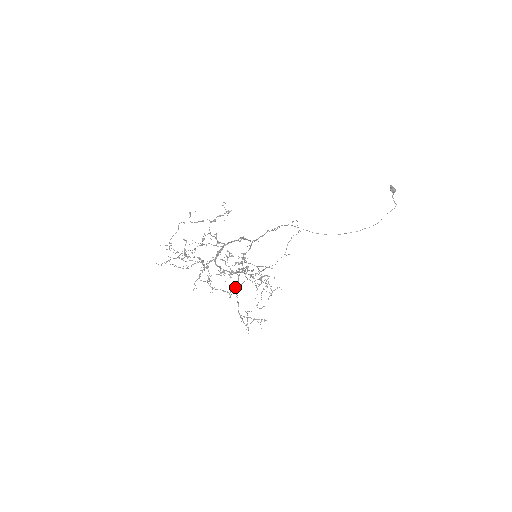
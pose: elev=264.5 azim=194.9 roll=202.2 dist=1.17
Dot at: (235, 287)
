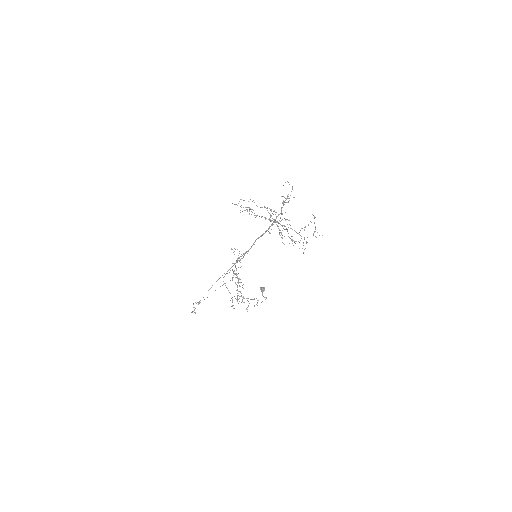
Dot at: occluded
